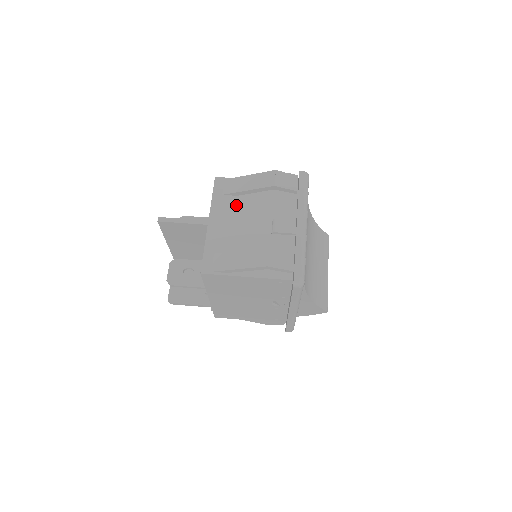
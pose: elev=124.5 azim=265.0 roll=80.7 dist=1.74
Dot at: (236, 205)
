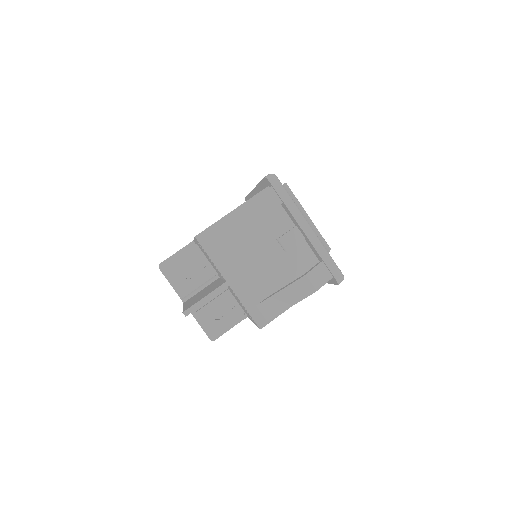
Dot at: (236, 249)
